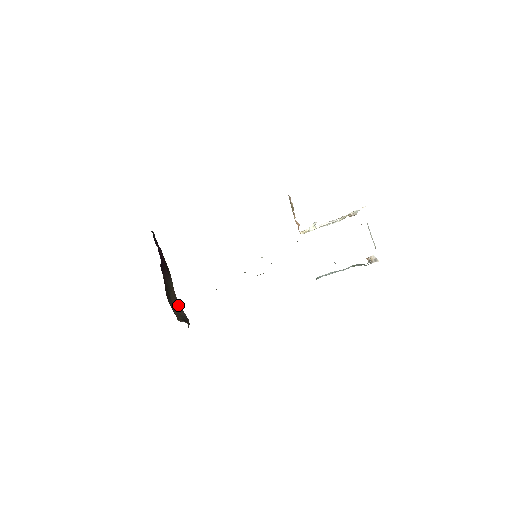
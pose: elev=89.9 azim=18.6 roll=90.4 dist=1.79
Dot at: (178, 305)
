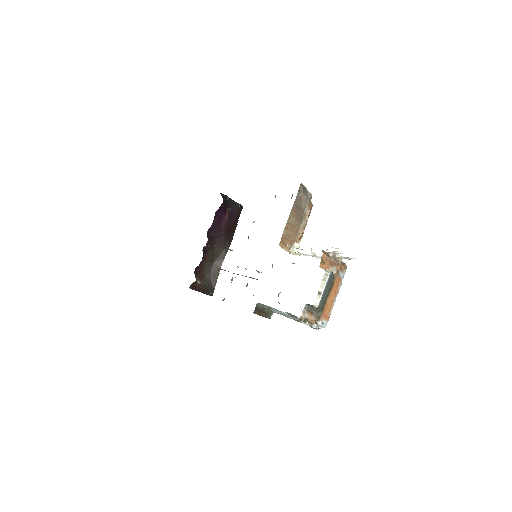
Dot at: (216, 275)
